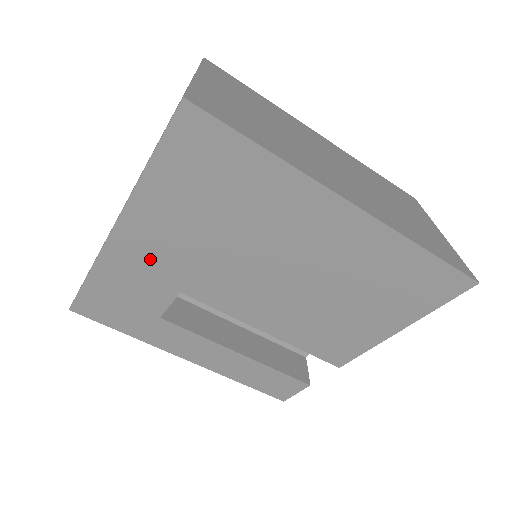
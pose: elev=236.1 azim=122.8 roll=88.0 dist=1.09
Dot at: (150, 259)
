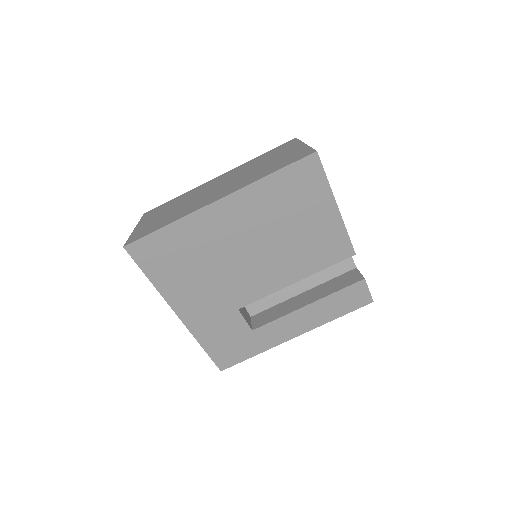
Dot at: (206, 311)
